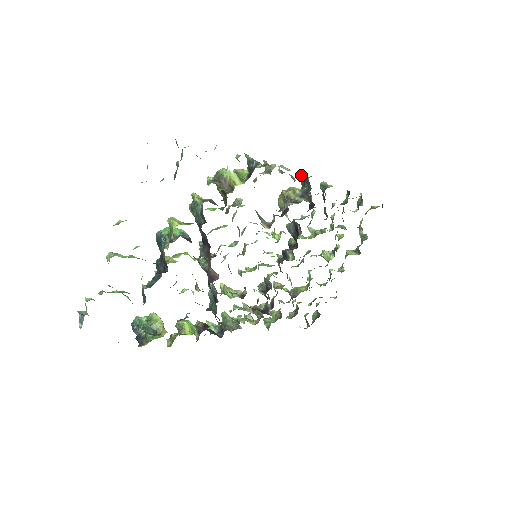
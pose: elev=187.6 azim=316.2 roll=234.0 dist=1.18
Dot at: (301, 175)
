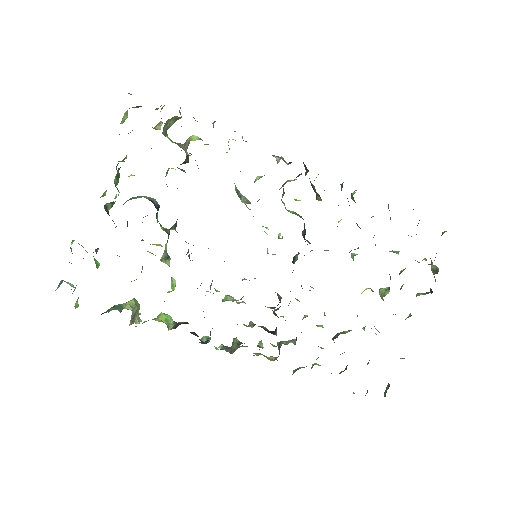
Dot at: (304, 166)
